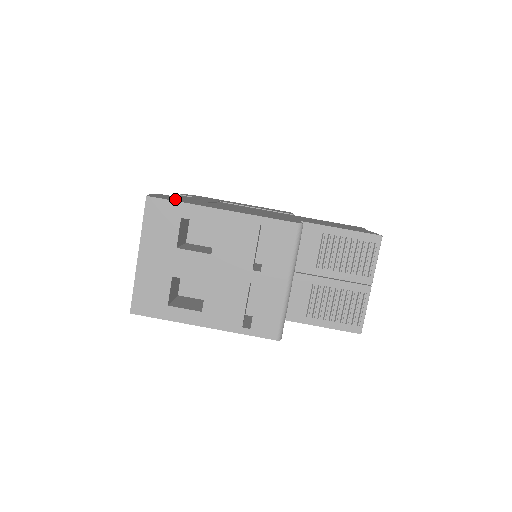
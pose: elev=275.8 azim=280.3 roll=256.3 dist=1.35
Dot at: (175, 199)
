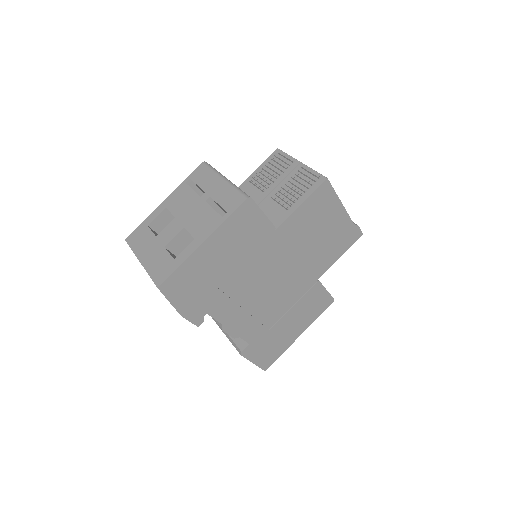
Dot at: occluded
